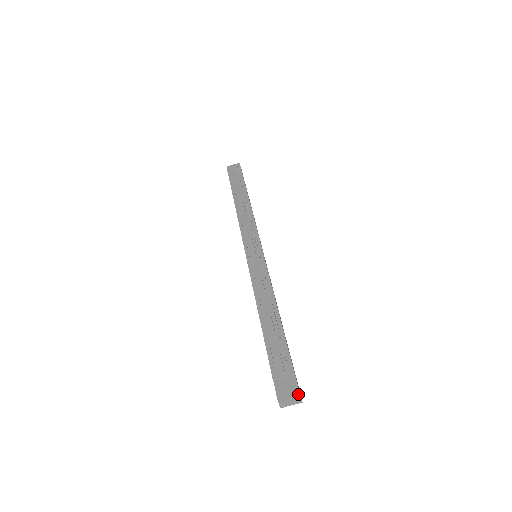
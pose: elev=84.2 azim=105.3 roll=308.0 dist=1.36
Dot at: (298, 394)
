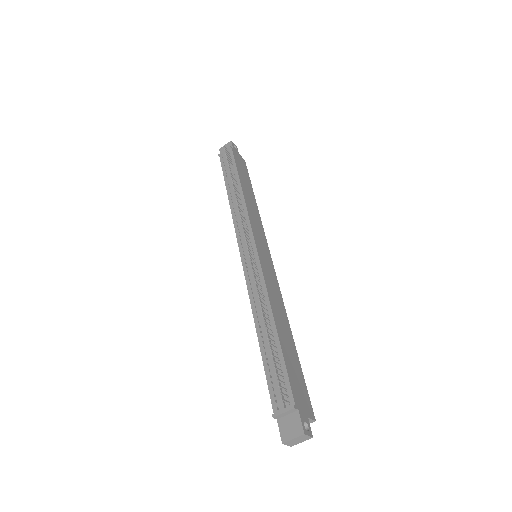
Dot at: (302, 433)
